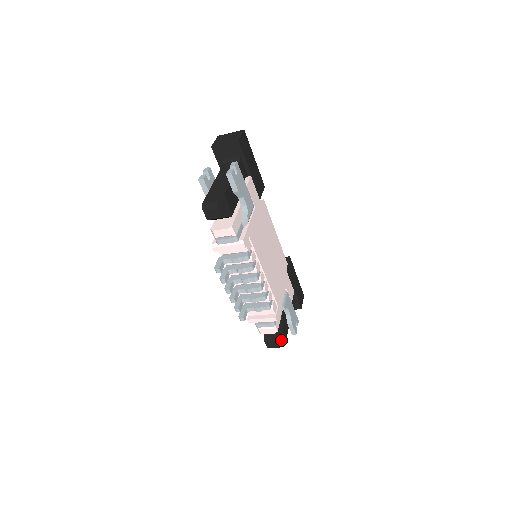
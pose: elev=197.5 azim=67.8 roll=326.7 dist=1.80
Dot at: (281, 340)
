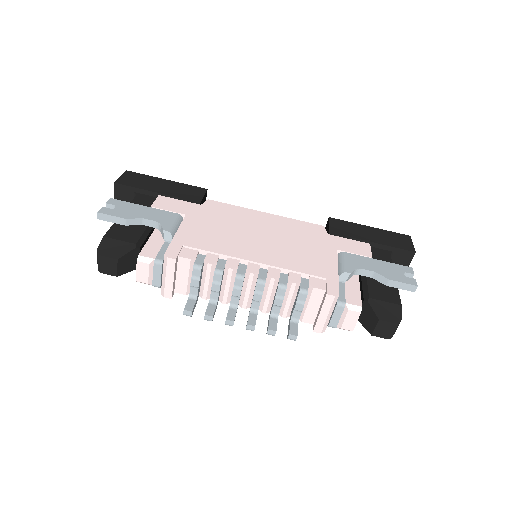
Dot at: (390, 313)
